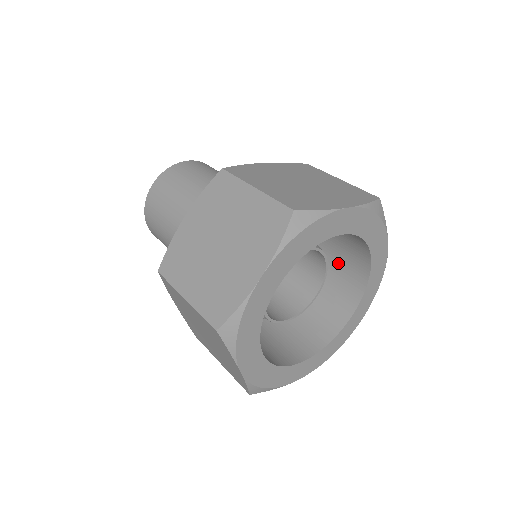
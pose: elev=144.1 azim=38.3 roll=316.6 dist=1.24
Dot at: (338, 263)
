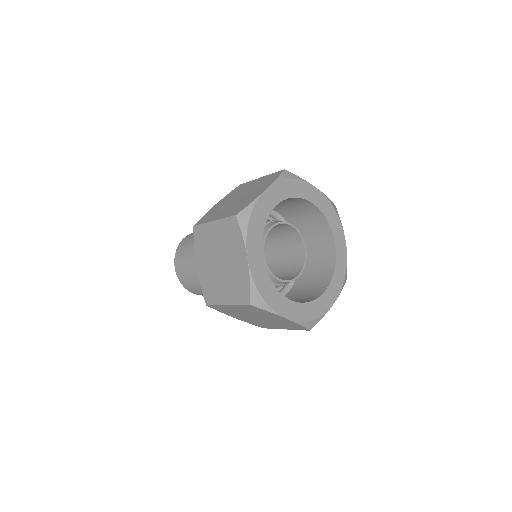
Dot at: (304, 221)
